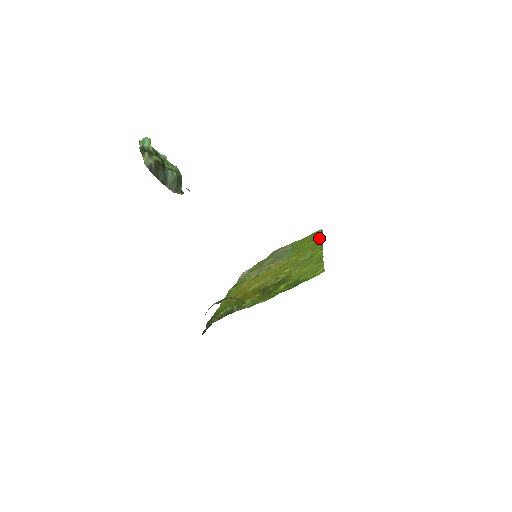
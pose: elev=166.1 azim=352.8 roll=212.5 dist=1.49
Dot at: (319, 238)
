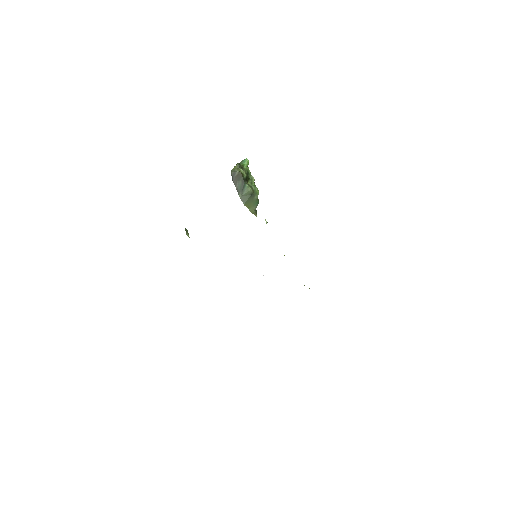
Dot at: occluded
